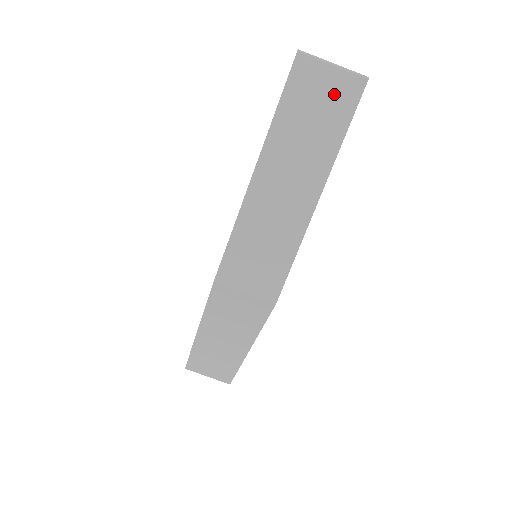
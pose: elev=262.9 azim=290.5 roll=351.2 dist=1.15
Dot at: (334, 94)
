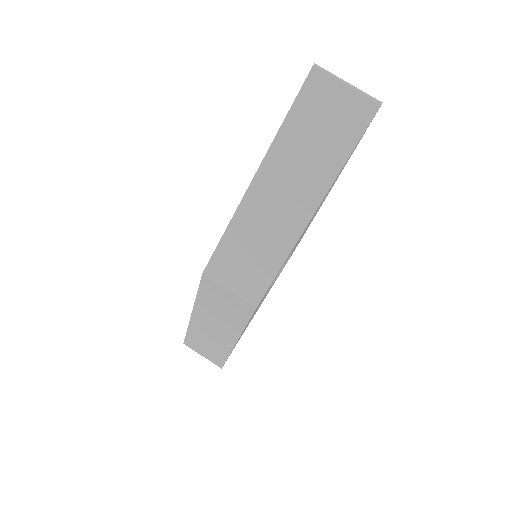
Dot at: (343, 114)
